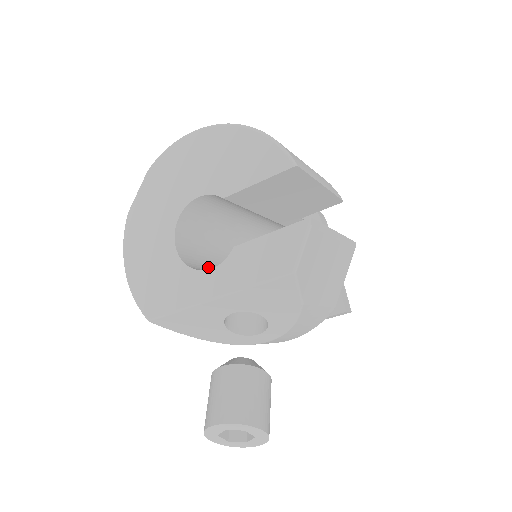
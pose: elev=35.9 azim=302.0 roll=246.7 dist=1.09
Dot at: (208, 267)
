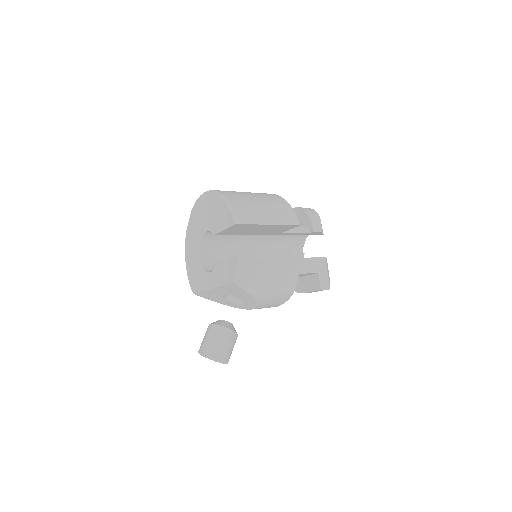
Dot at: occluded
